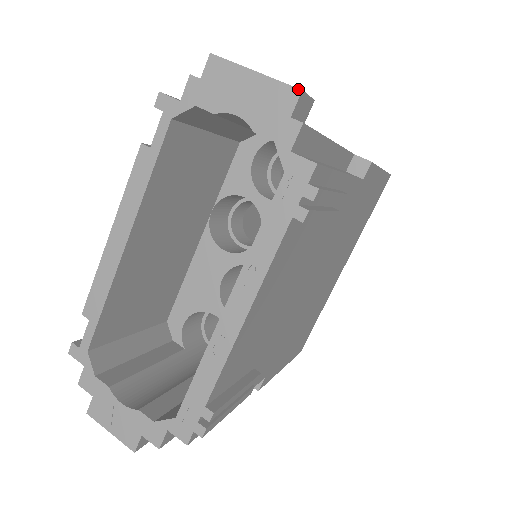
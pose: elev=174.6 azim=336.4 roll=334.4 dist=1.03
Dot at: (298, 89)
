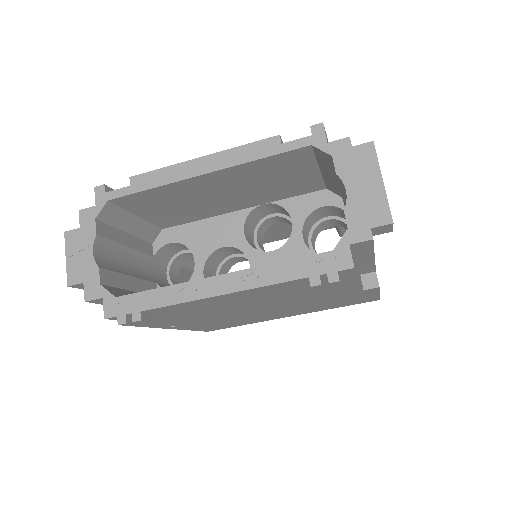
Dot at: (392, 220)
